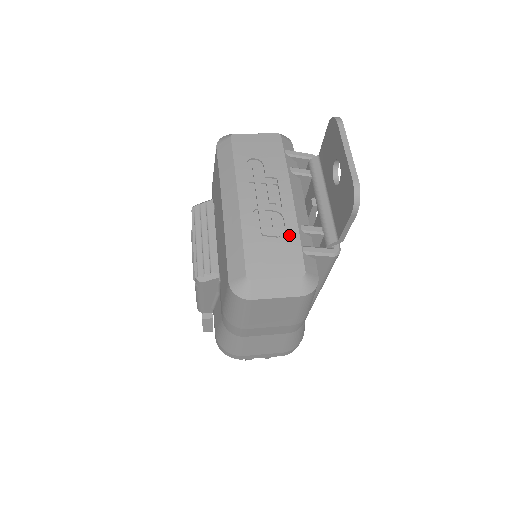
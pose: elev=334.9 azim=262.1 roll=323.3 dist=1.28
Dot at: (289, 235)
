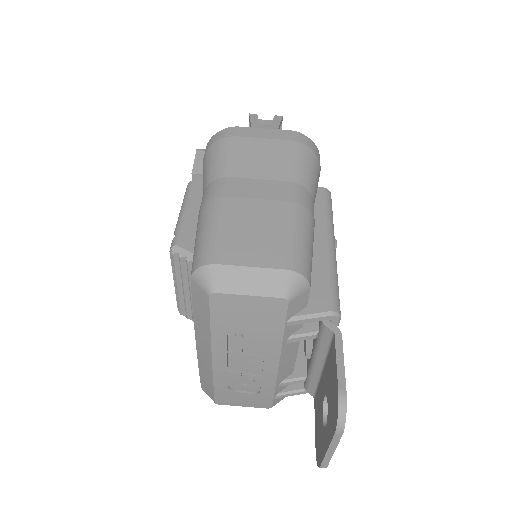
Dot at: (263, 392)
